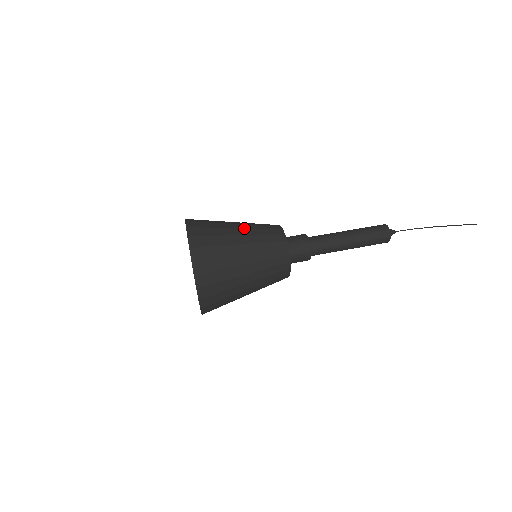
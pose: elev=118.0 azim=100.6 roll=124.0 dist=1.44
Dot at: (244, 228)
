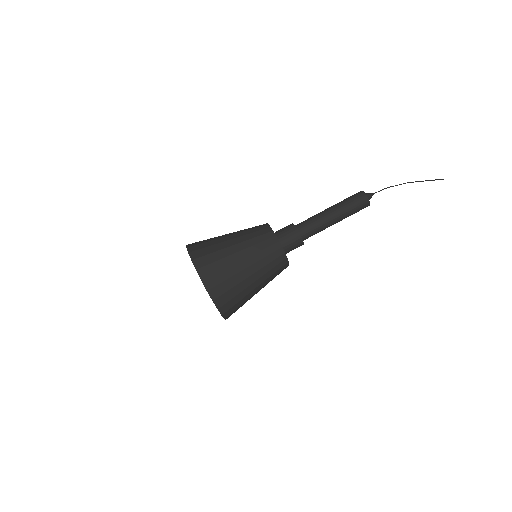
Dot at: (239, 242)
